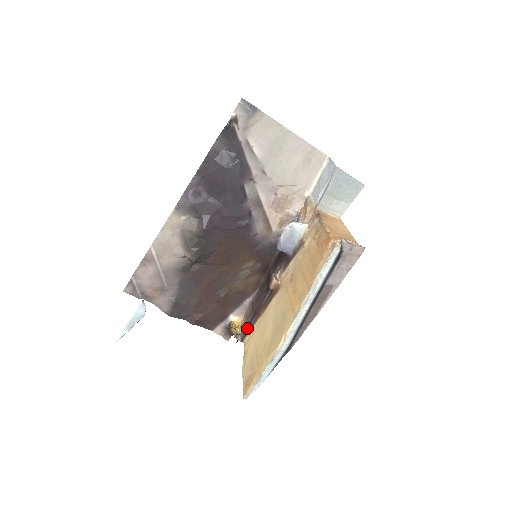
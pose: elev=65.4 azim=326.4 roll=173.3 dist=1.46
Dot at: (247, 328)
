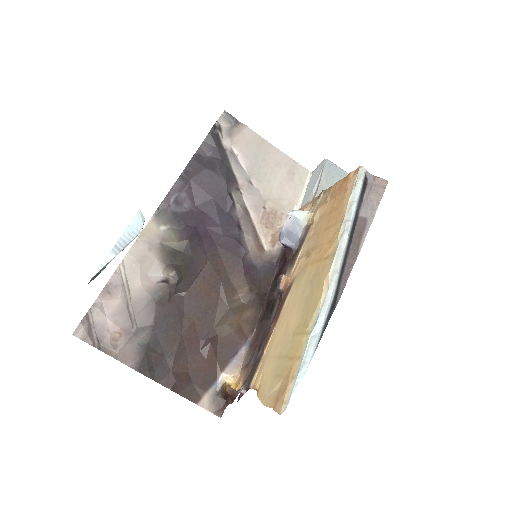
Dot at: (252, 369)
